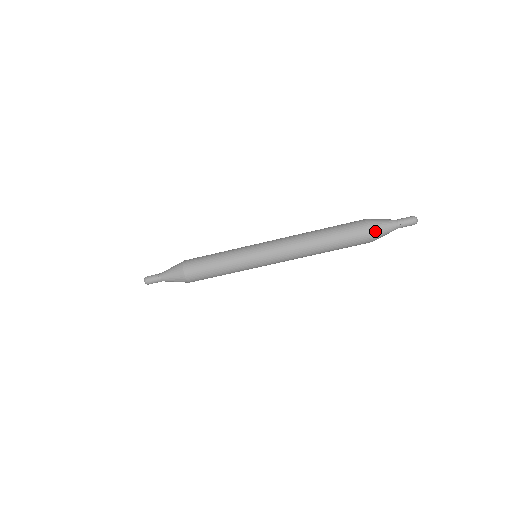
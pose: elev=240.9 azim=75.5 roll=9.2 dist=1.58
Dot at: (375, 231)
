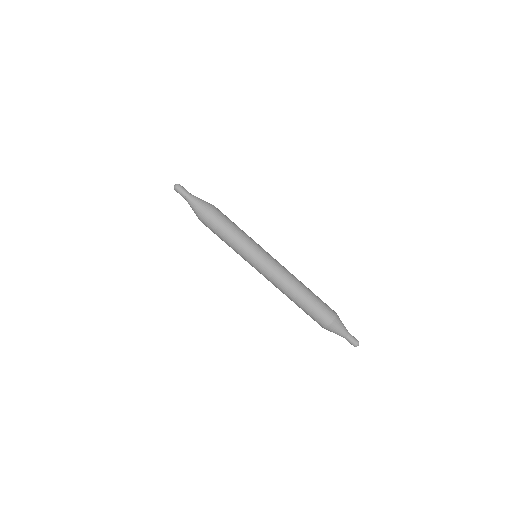
Dot at: (336, 322)
